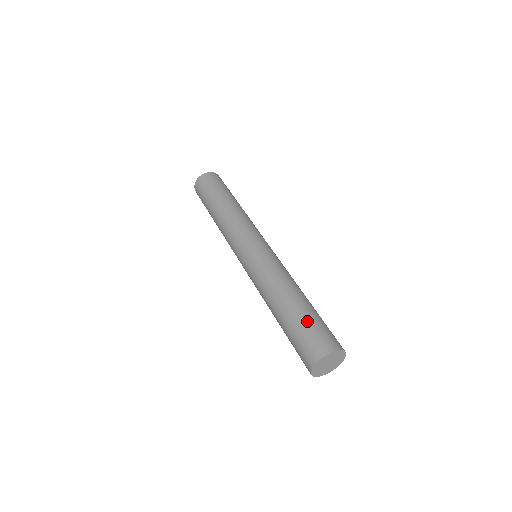
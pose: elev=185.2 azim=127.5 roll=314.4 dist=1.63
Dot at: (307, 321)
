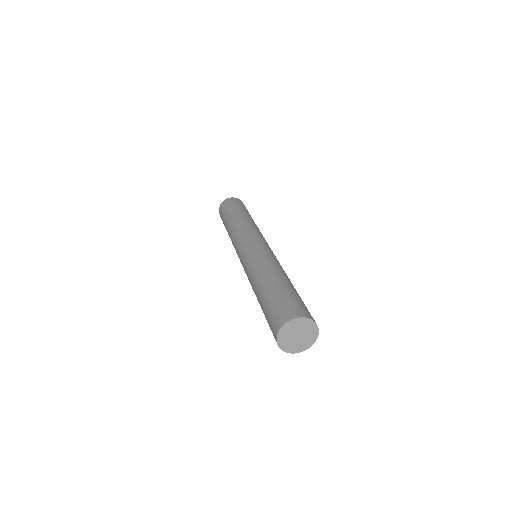
Dot at: (274, 298)
